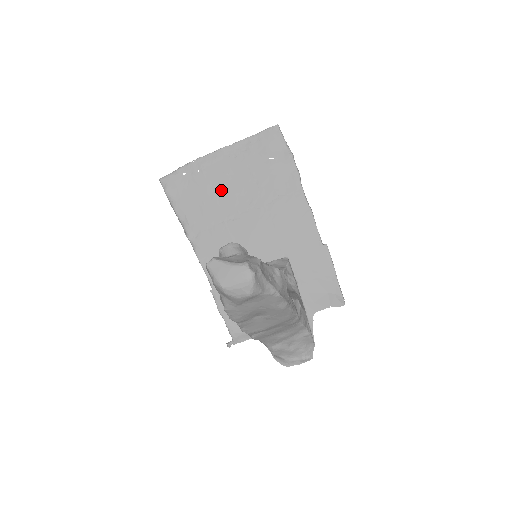
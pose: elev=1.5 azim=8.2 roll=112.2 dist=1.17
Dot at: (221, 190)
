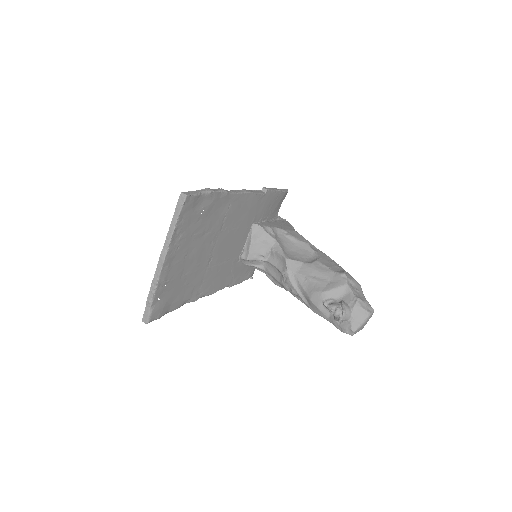
Dot at: (189, 267)
